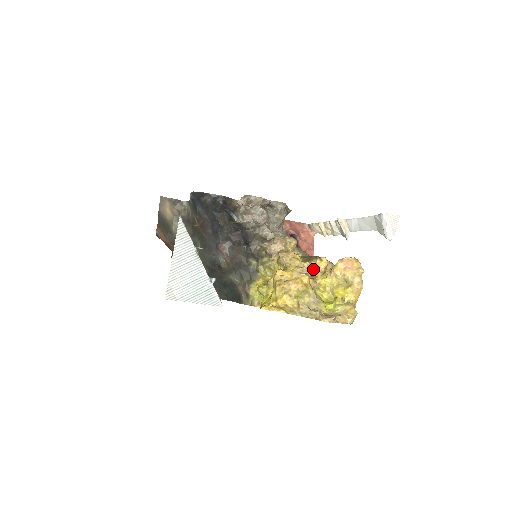
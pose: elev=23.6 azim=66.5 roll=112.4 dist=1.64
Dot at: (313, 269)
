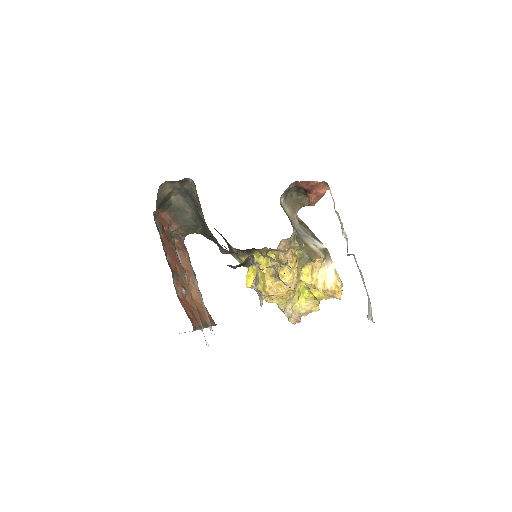
Dot at: occluded
